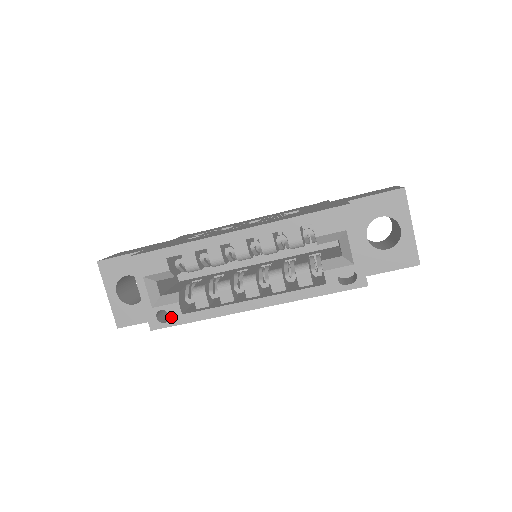
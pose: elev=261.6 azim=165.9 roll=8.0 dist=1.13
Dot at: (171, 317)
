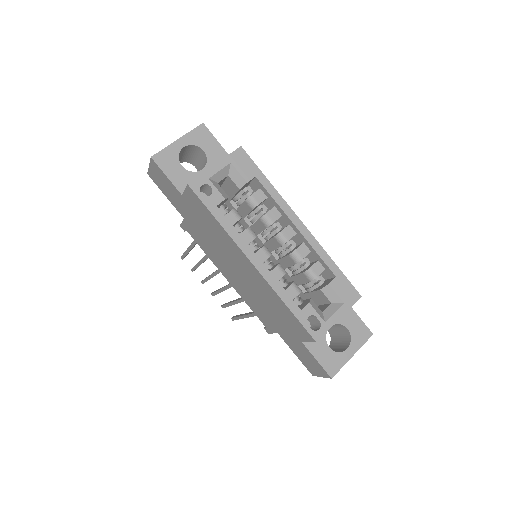
Dot at: (209, 197)
